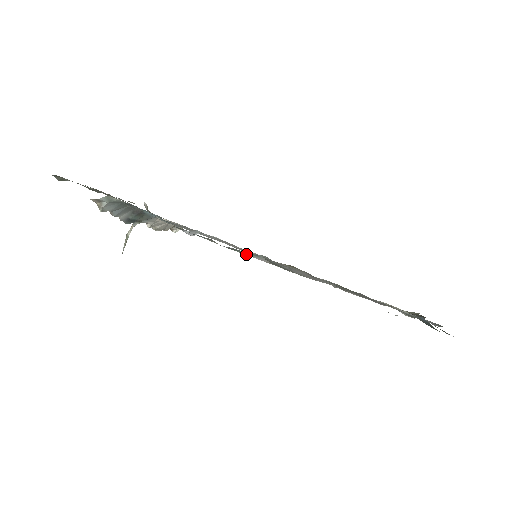
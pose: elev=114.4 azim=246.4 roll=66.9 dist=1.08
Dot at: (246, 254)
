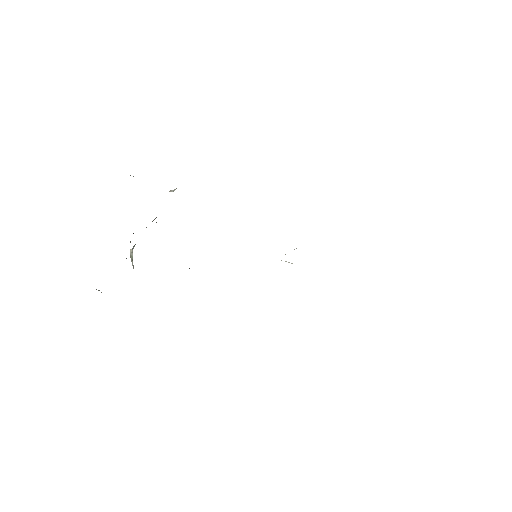
Dot at: occluded
